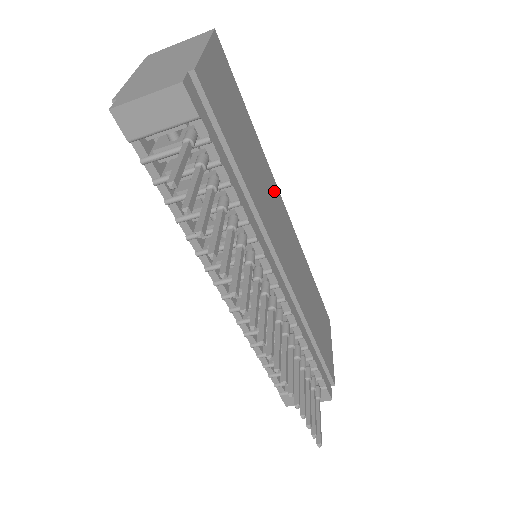
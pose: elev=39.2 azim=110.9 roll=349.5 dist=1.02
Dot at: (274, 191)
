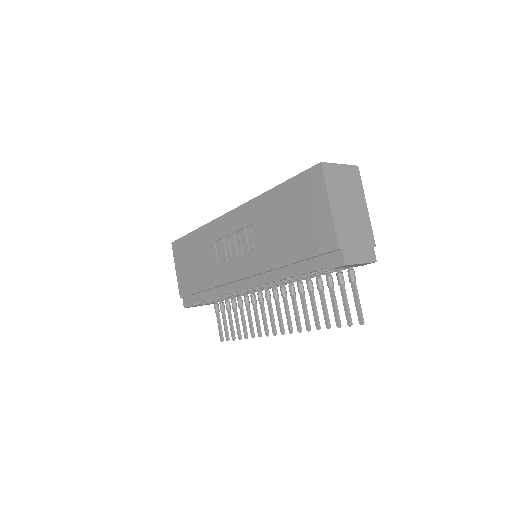
Dot at: occluded
